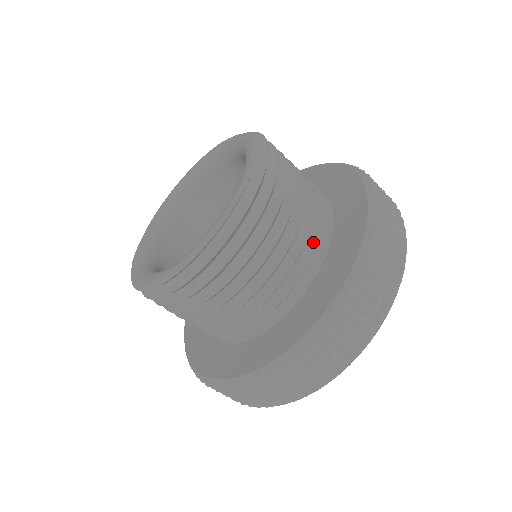
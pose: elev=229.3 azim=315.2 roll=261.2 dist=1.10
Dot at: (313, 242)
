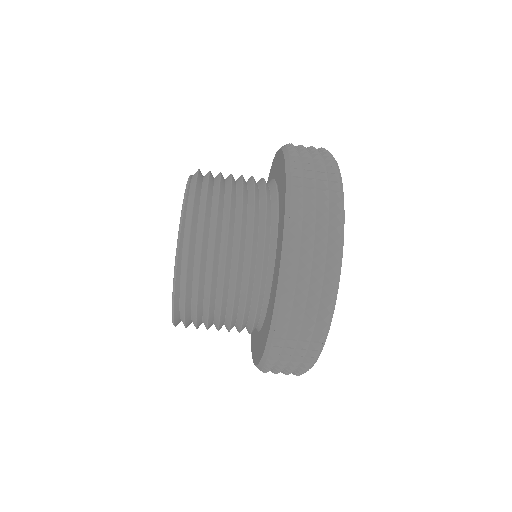
Dot at: (261, 180)
